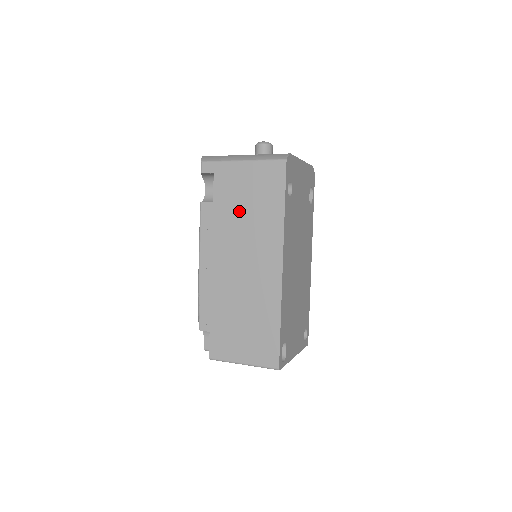
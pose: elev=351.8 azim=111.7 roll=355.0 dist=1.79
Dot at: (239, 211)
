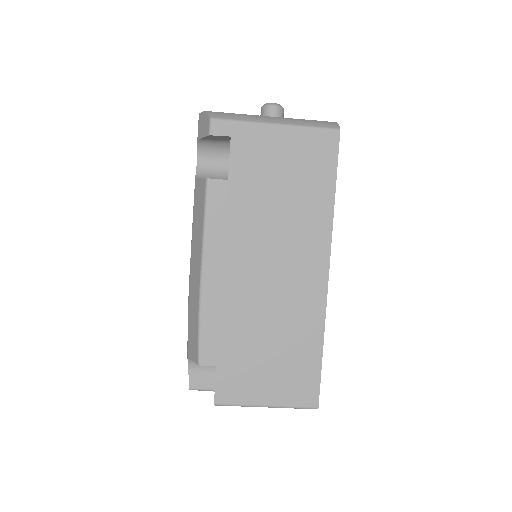
Dot at: (269, 195)
